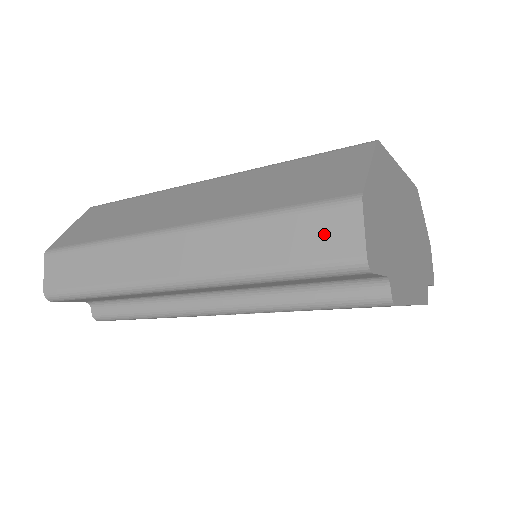
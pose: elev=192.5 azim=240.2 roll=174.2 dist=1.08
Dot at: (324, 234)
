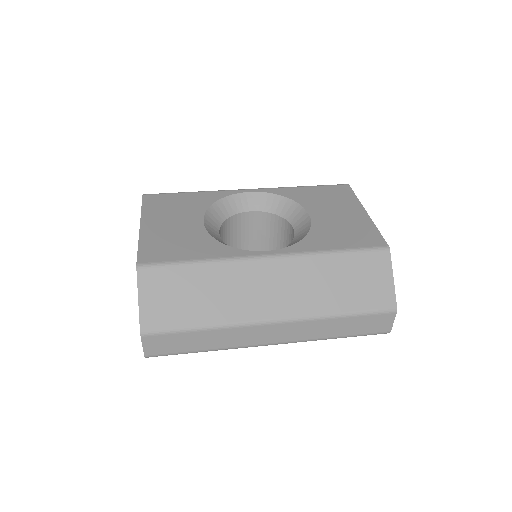
Dot at: (374, 324)
